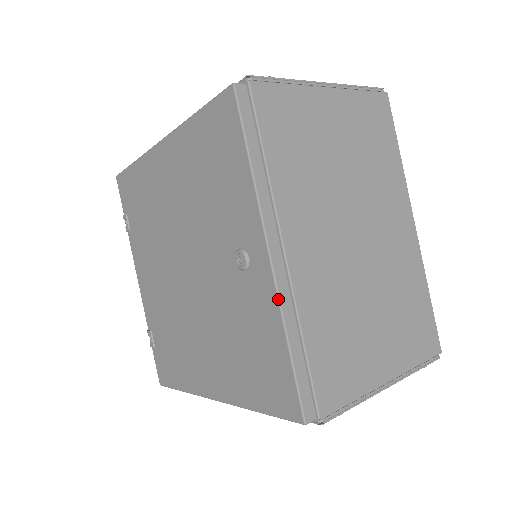
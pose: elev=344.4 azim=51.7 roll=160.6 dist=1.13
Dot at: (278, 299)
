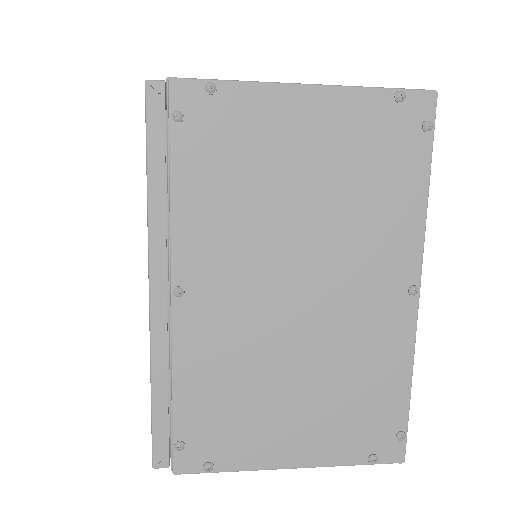
Dot at: occluded
